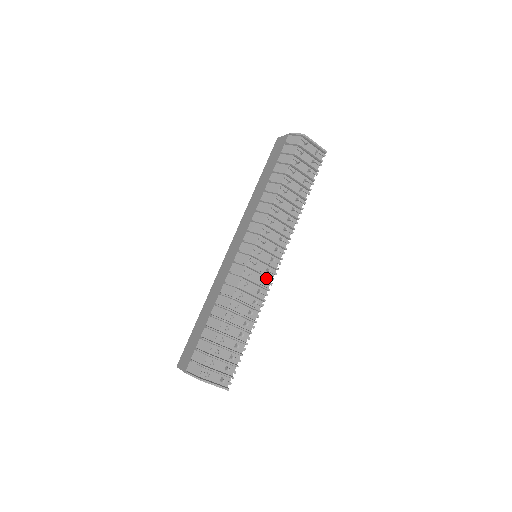
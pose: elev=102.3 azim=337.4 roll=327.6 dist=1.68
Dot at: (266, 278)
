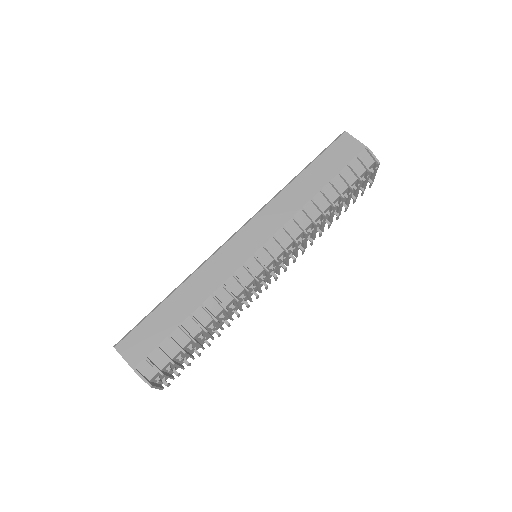
Dot at: occluded
